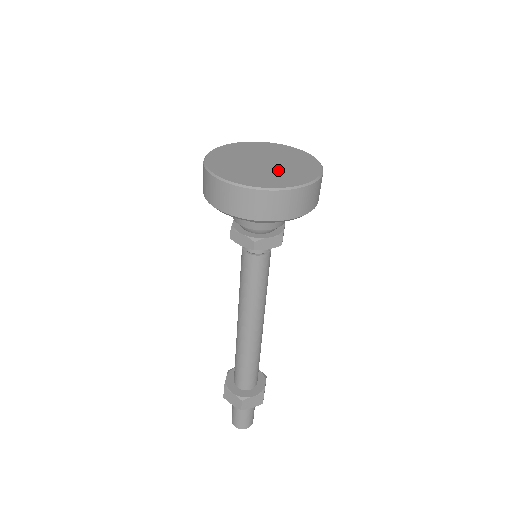
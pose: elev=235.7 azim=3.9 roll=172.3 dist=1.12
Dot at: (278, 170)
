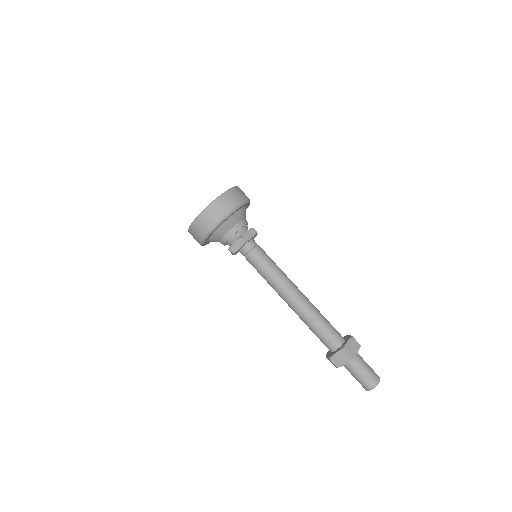
Dot at: occluded
